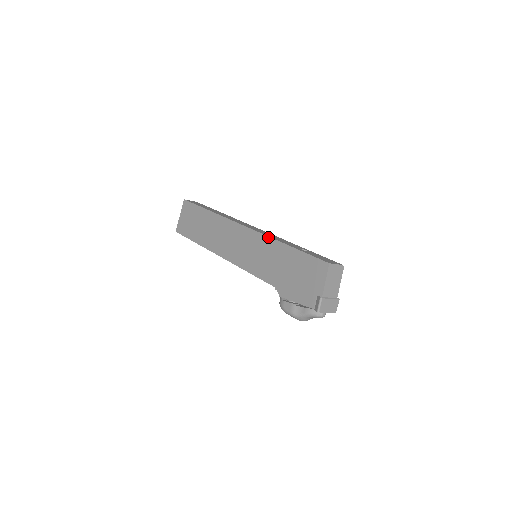
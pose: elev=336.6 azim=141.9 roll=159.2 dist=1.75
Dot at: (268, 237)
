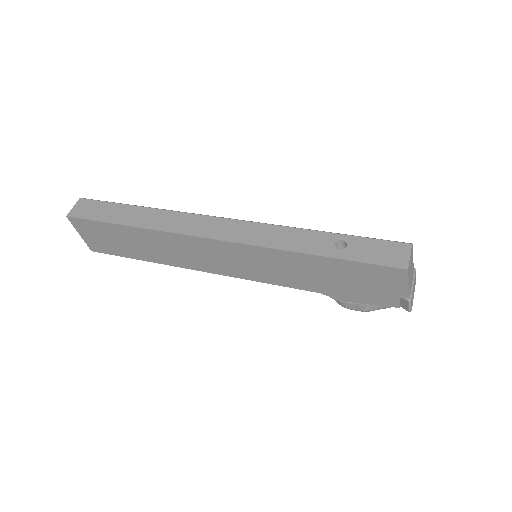
Dot at: (274, 250)
